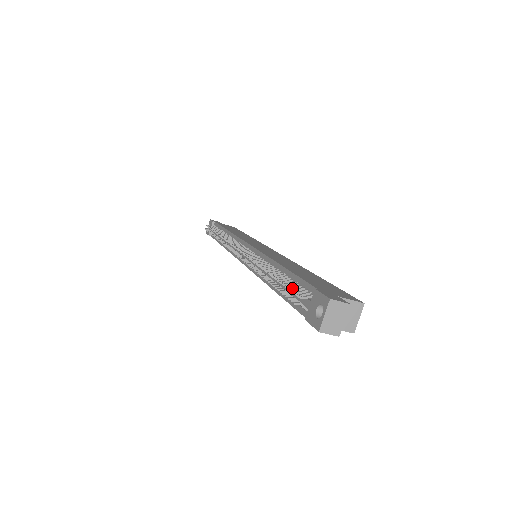
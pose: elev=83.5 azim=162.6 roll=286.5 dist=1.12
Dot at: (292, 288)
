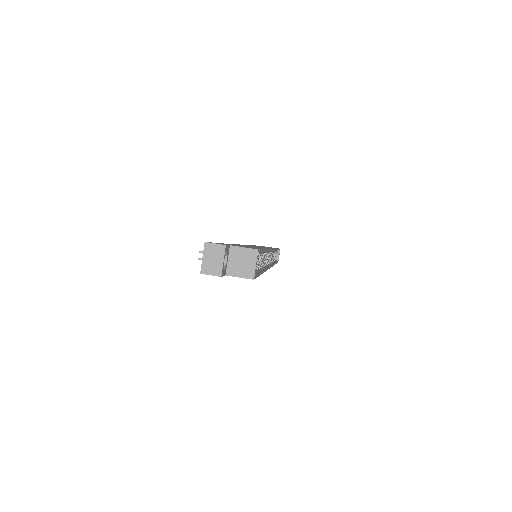
Dot at: occluded
